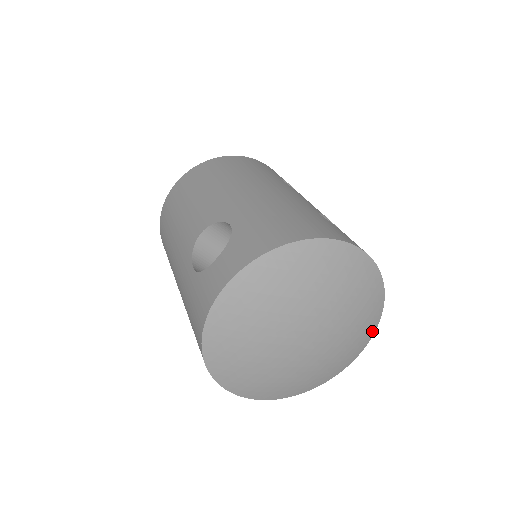
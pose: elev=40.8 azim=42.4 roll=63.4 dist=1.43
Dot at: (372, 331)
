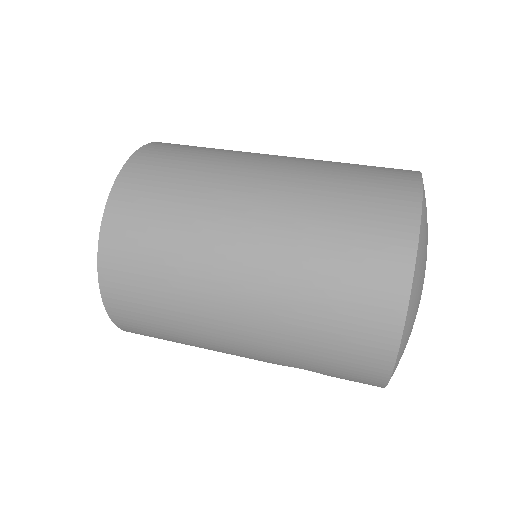
Dot at: occluded
